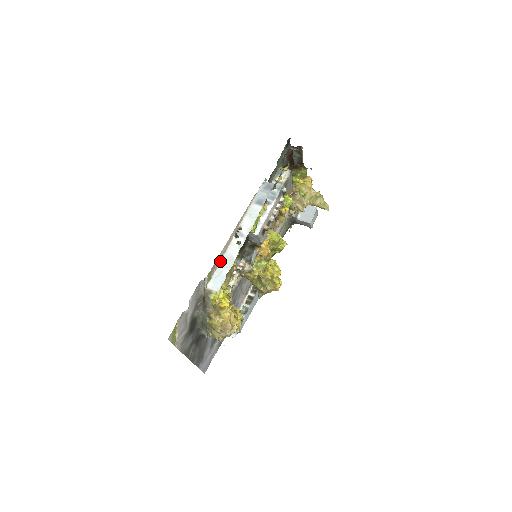
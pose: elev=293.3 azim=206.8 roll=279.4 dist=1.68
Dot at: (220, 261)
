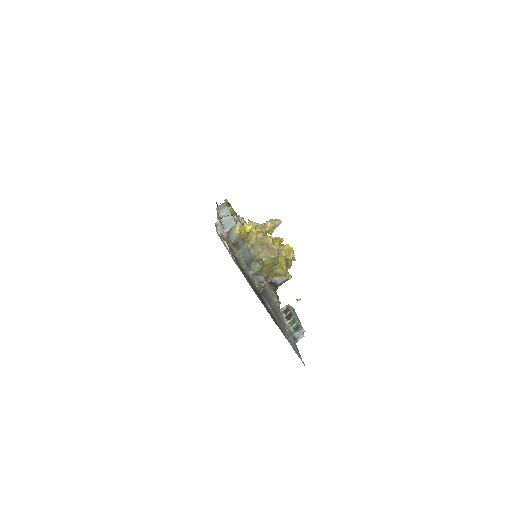
Dot at: (222, 225)
